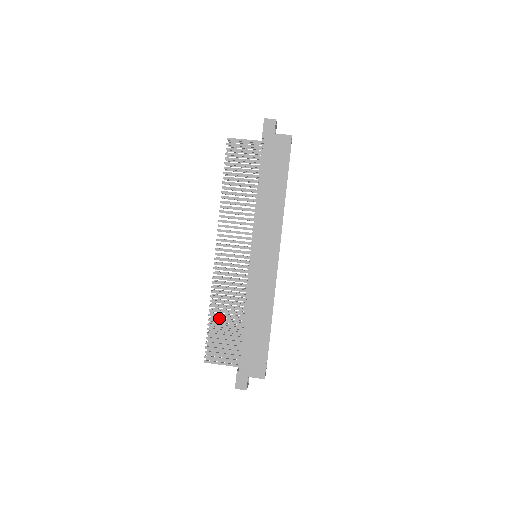
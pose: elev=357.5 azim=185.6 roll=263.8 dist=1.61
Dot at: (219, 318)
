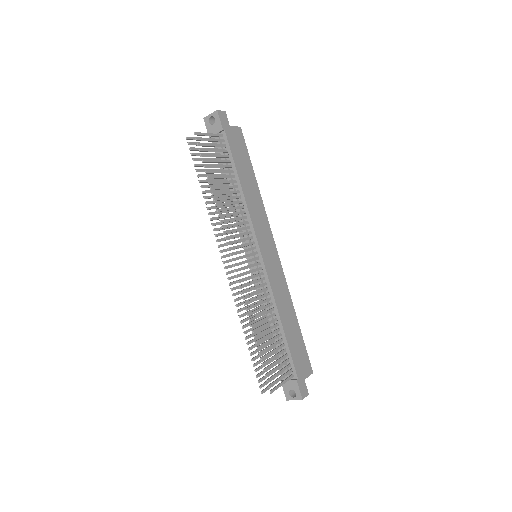
Dot at: (254, 339)
